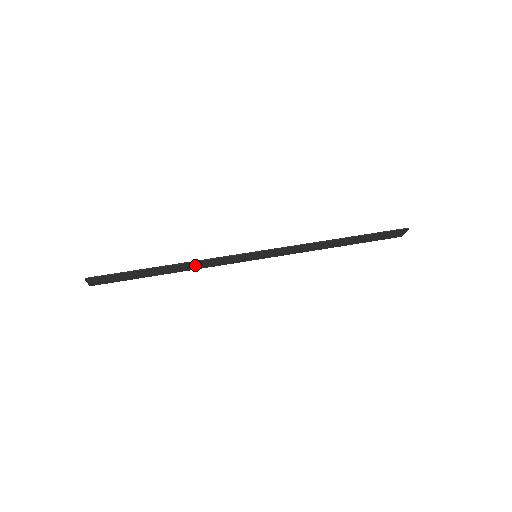
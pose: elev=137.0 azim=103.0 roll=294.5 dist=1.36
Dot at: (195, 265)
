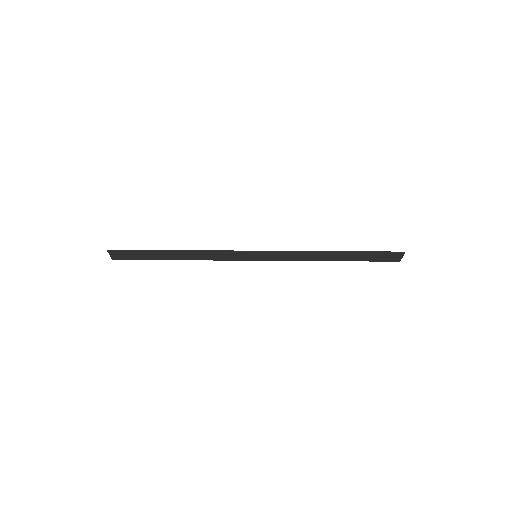
Dot at: (201, 255)
